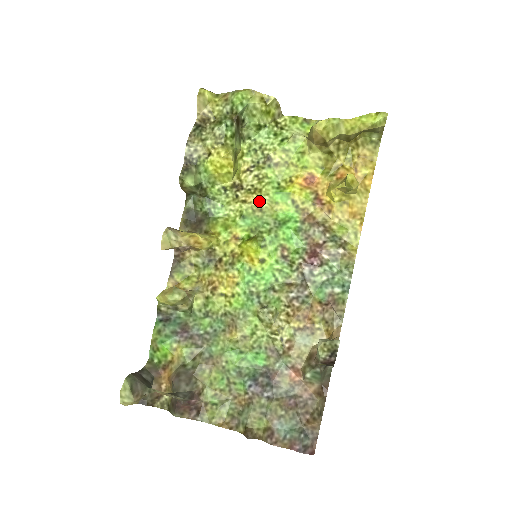
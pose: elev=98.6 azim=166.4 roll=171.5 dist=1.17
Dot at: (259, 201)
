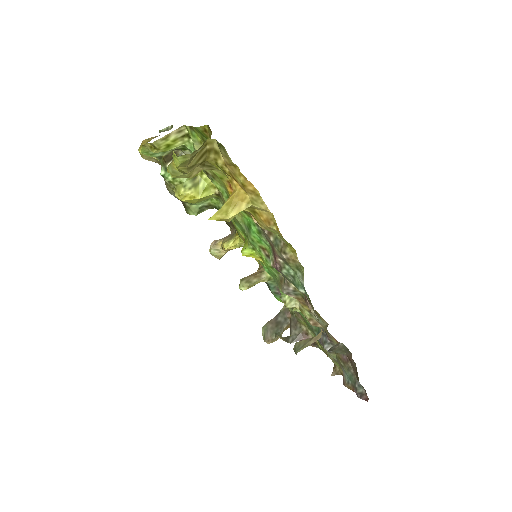
Dot at: occluded
